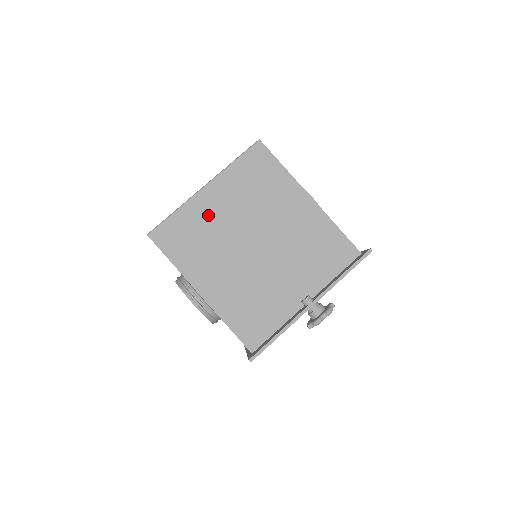
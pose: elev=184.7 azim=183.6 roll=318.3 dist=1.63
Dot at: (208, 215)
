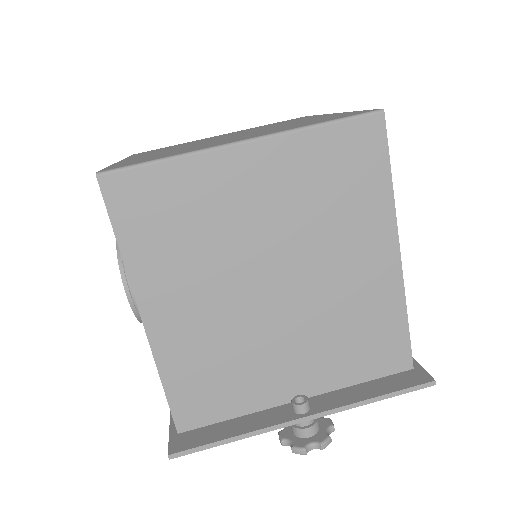
Dot at: (223, 196)
